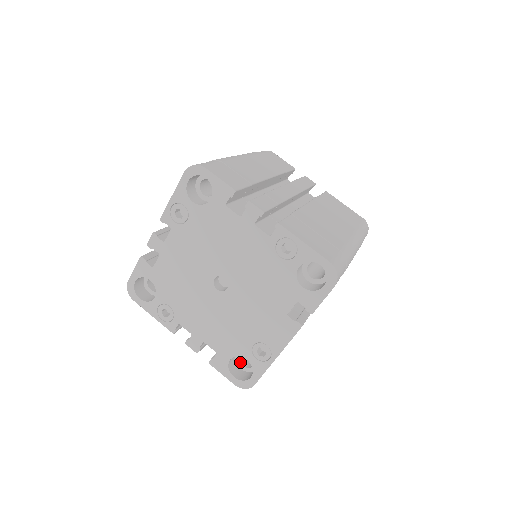
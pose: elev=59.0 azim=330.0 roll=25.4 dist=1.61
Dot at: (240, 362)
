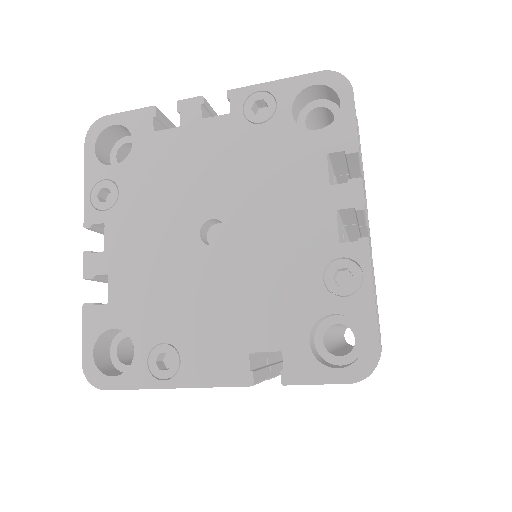
Dot at: (118, 344)
